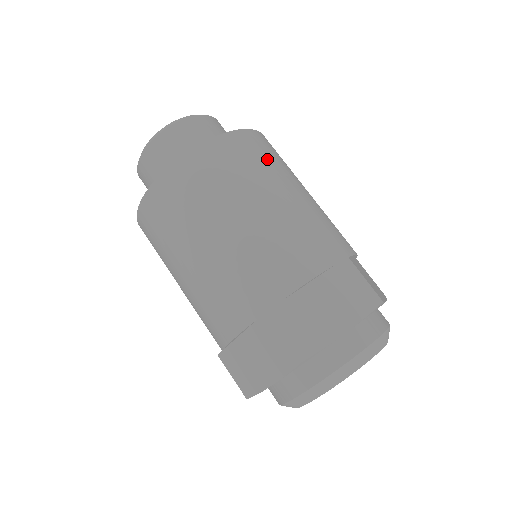
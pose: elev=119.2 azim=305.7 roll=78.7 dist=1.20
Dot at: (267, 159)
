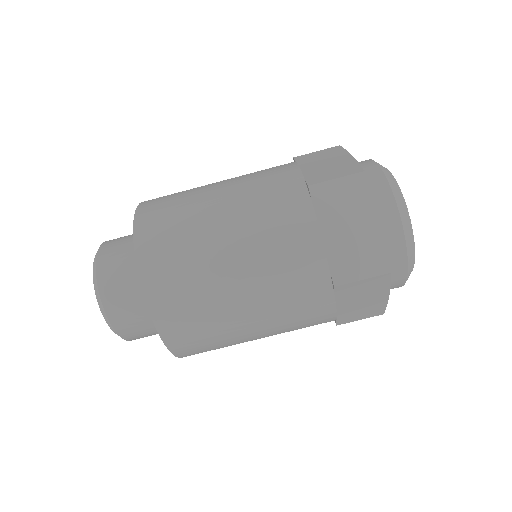
Dot at: occluded
